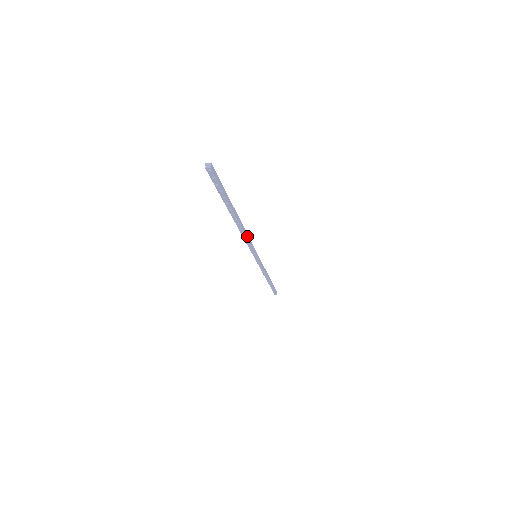
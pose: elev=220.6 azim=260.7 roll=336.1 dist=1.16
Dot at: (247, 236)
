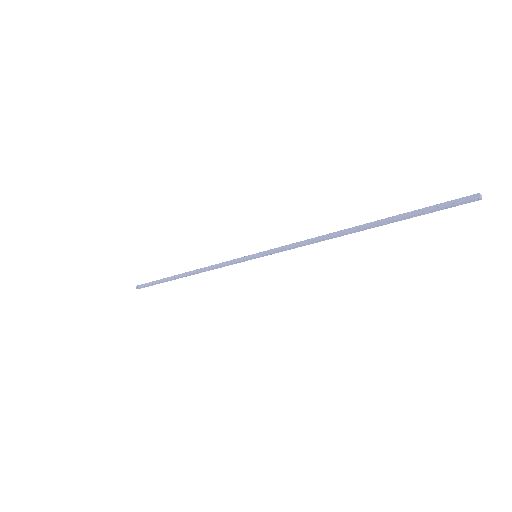
Dot at: (315, 242)
